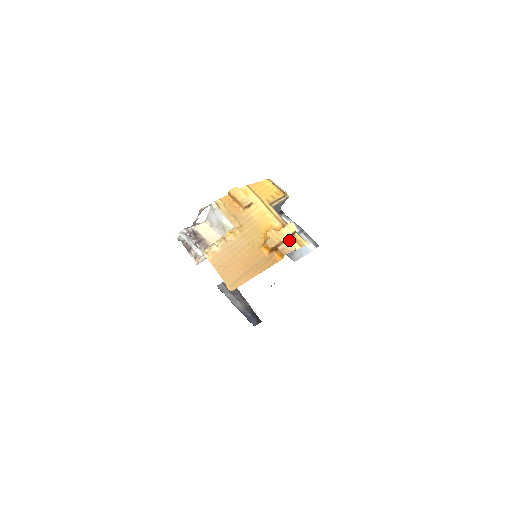
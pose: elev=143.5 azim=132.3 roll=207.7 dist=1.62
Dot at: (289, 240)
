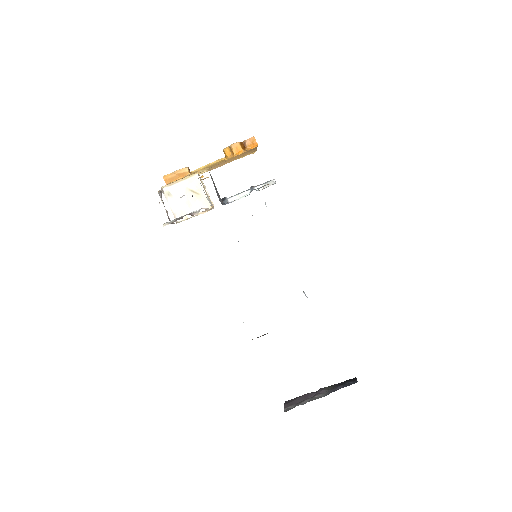
Dot at: occluded
